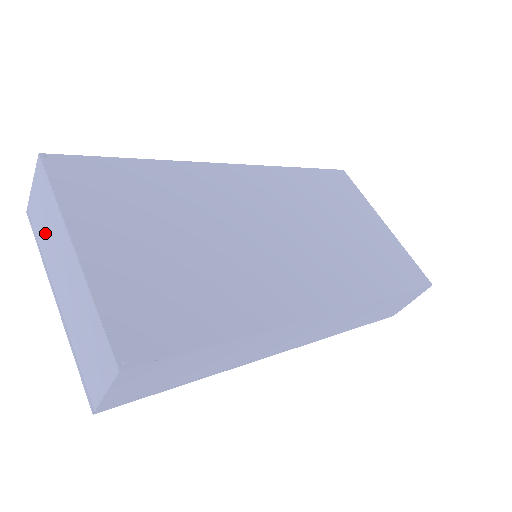
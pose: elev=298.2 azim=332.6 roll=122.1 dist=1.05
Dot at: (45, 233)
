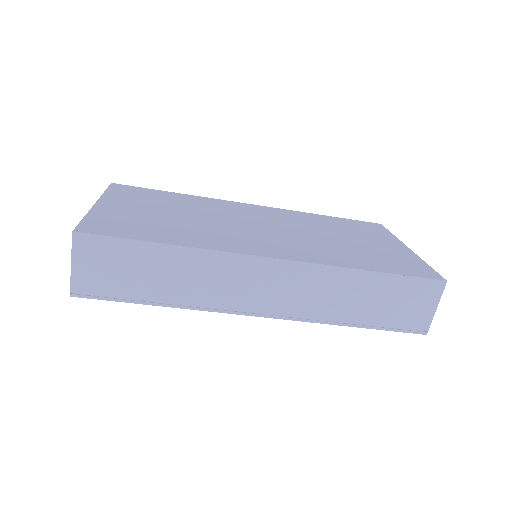
Dot at: occluded
